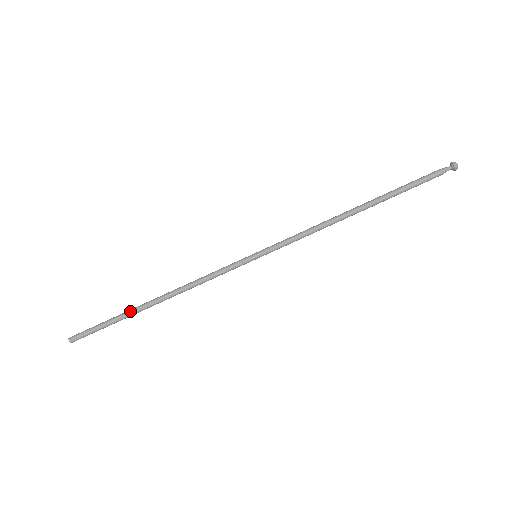
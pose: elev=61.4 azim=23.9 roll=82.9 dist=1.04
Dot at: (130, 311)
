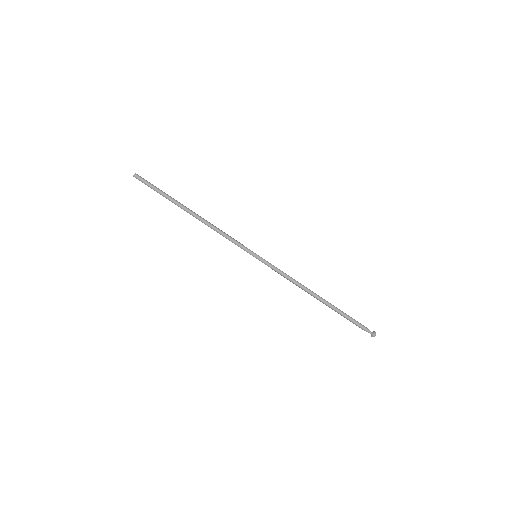
Dot at: (176, 202)
